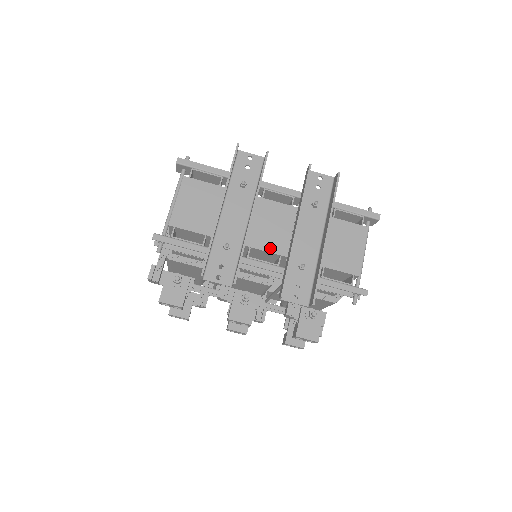
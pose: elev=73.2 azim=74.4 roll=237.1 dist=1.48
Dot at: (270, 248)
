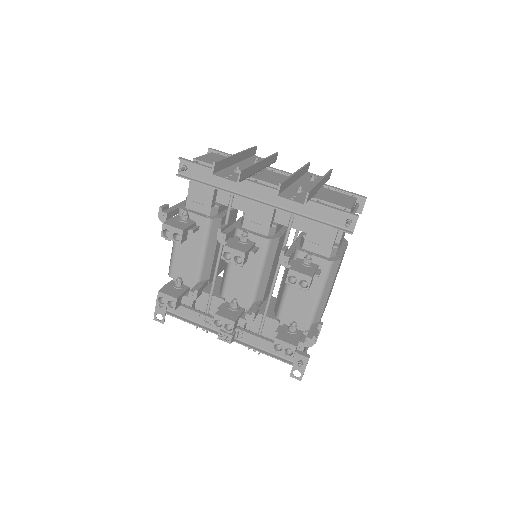
Dot at: (273, 183)
